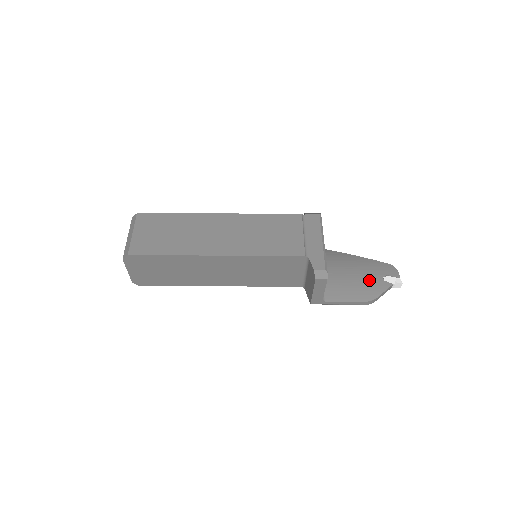
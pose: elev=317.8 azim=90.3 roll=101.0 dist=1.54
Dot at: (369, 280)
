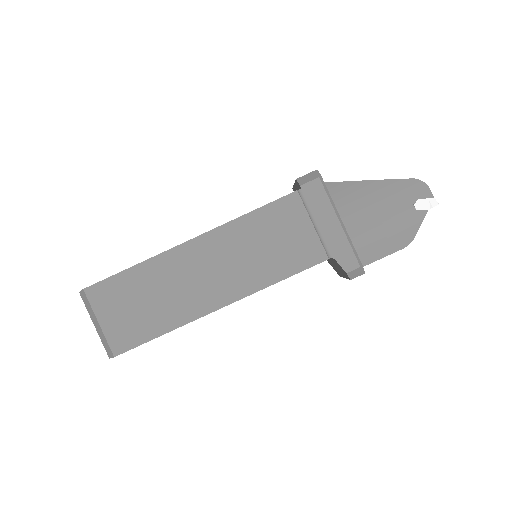
Dot at: (398, 217)
